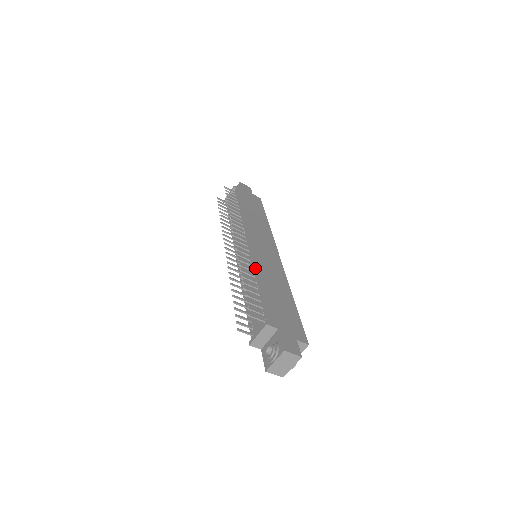
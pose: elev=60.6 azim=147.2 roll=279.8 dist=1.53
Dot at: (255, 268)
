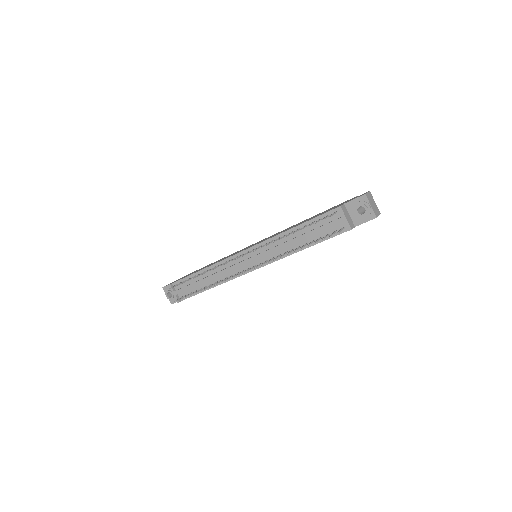
Dot at: (278, 235)
